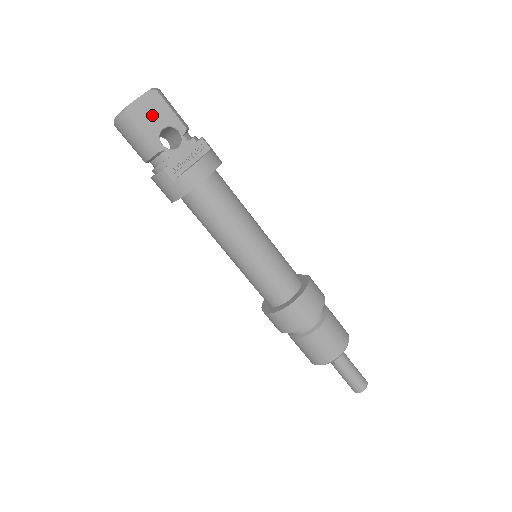
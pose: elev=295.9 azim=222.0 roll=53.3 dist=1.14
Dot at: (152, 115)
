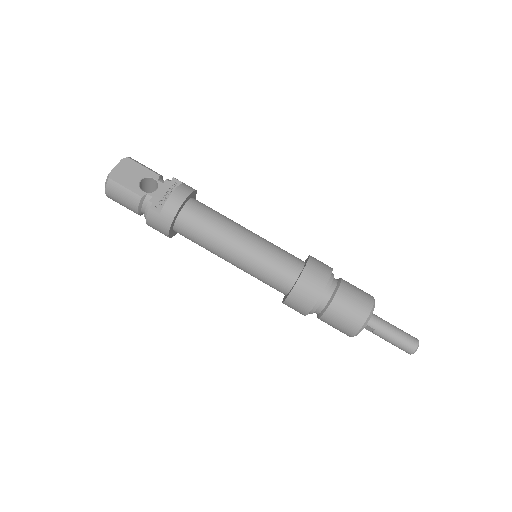
Dot at: (129, 174)
